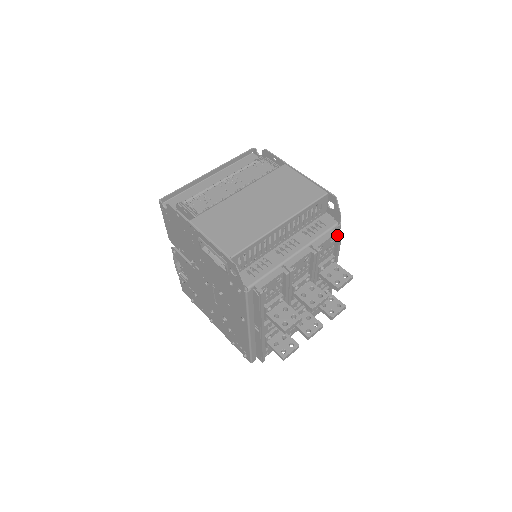
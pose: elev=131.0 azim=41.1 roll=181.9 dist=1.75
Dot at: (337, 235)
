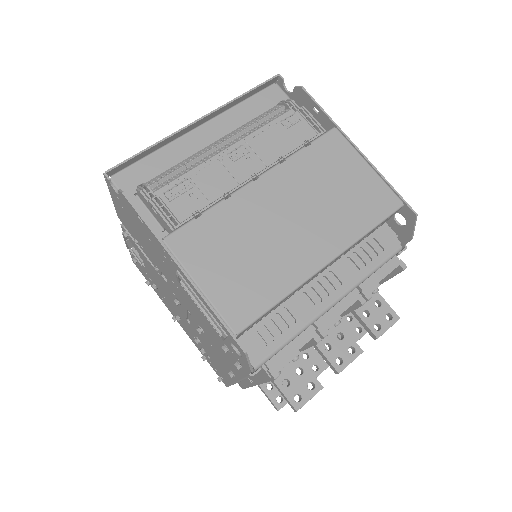
Dot at: (398, 267)
